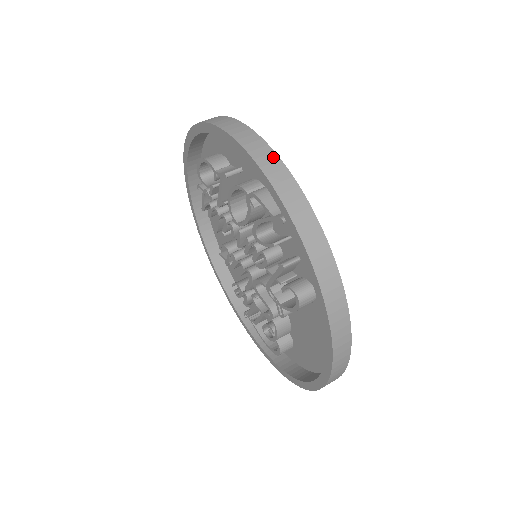
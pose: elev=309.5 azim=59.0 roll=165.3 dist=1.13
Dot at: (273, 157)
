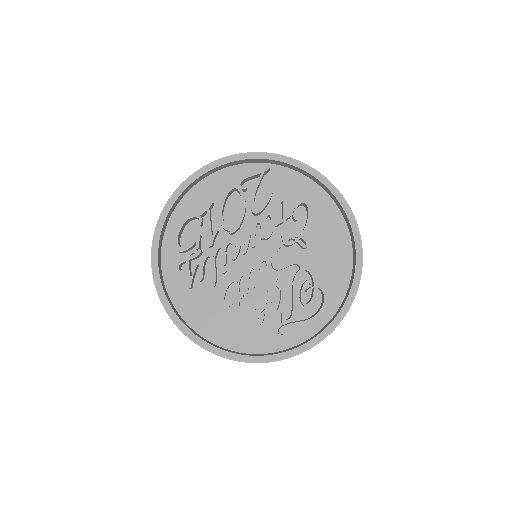
Dot at: occluded
